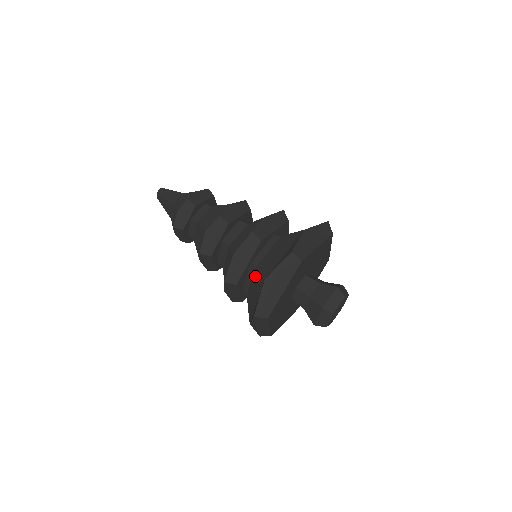
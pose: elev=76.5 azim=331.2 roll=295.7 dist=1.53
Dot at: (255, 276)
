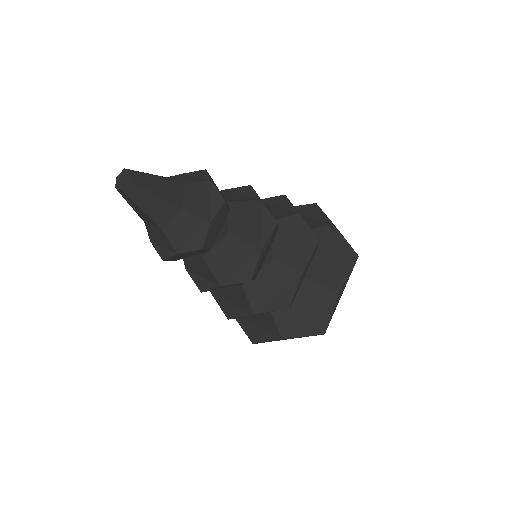
Dot at: occluded
